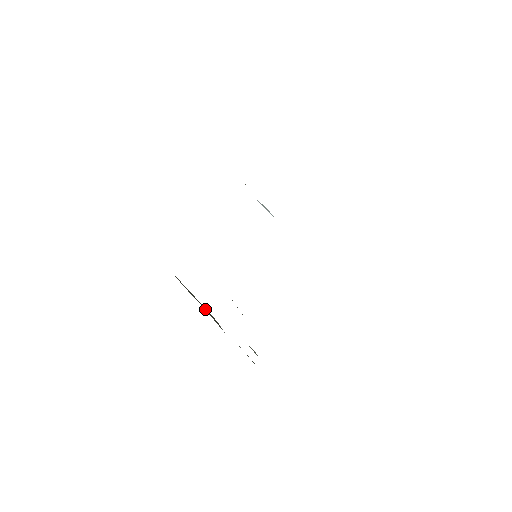
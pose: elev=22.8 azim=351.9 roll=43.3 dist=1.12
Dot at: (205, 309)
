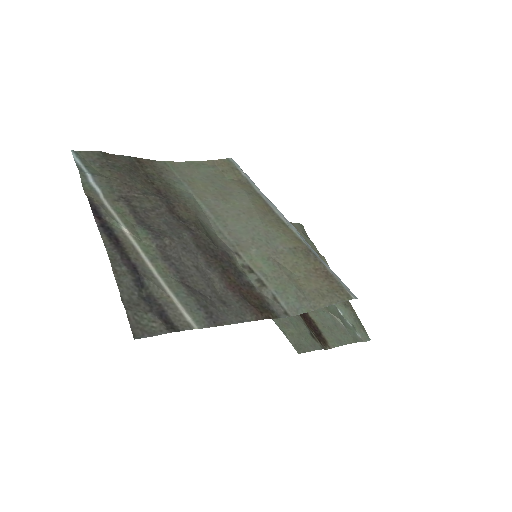
Dot at: occluded
